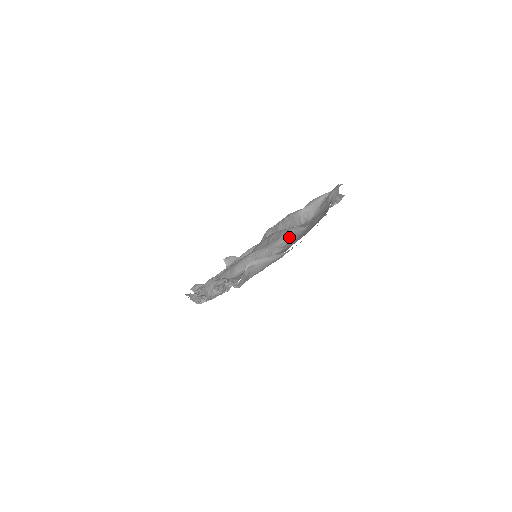
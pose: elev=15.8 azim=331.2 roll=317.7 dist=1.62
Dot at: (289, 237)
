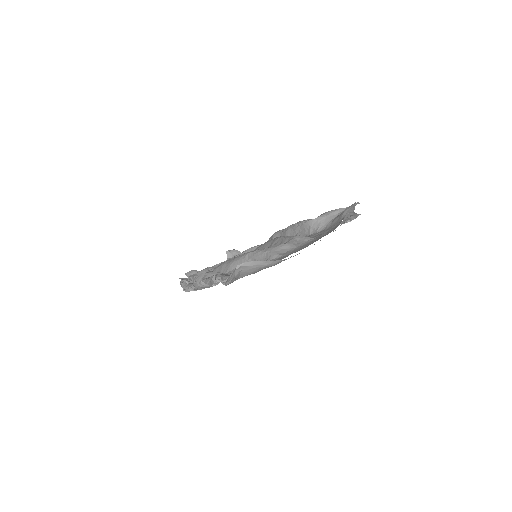
Dot at: (291, 245)
